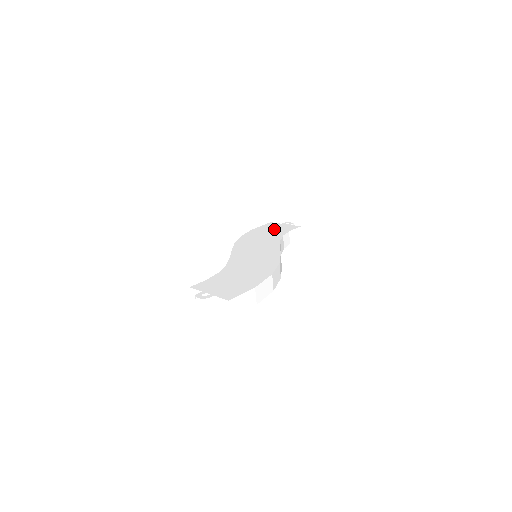
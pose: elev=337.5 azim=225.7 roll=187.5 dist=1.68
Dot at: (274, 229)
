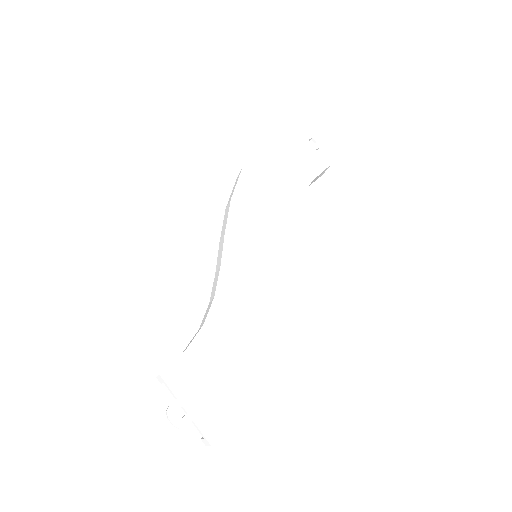
Dot at: (292, 160)
